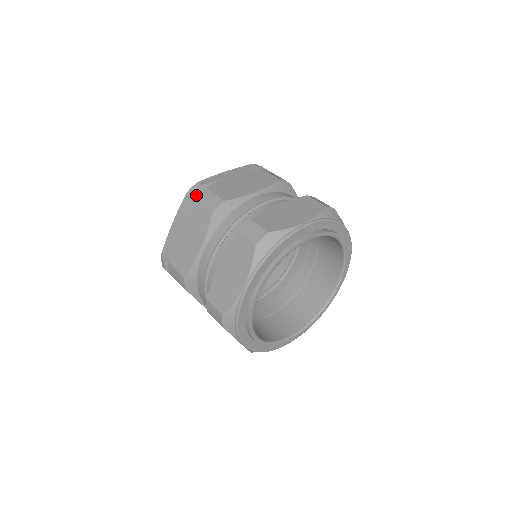
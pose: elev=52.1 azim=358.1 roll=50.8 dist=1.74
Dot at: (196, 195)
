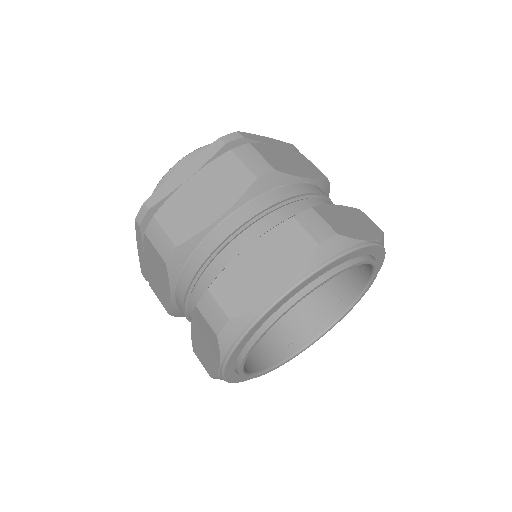
Dot at: (147, 222)
